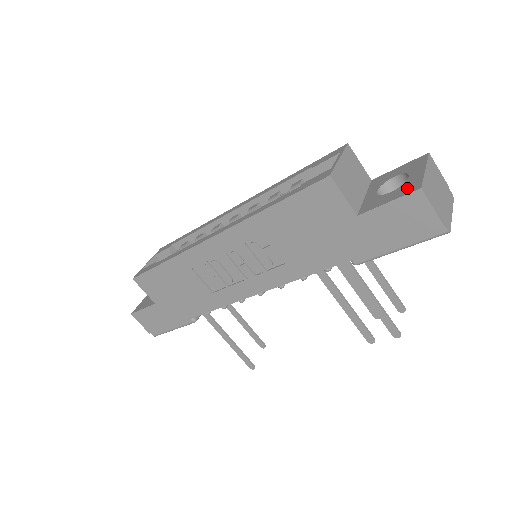
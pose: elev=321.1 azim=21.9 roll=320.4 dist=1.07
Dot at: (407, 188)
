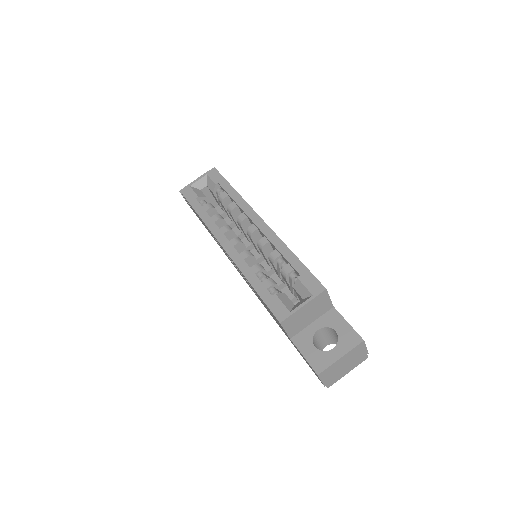
Dot at: (318, 361)
